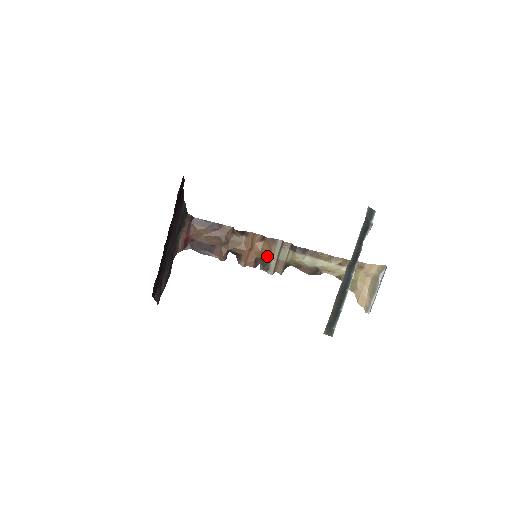
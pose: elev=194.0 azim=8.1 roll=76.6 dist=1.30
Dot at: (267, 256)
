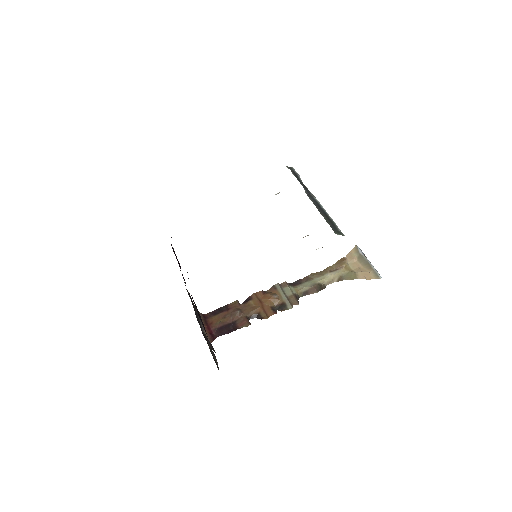
Dot at: (277, 299)
